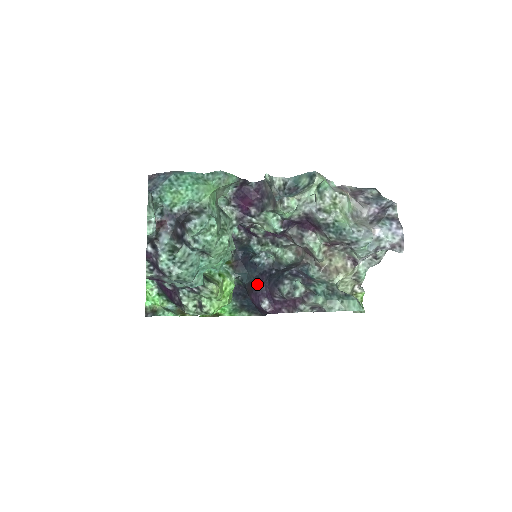
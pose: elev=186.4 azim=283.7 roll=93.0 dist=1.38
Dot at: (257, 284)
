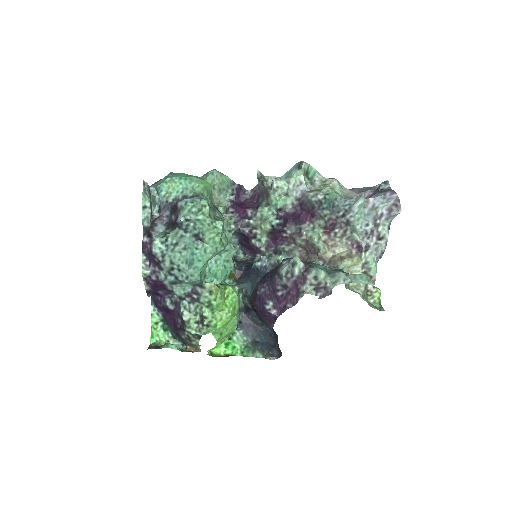
Dot at: (260, 287)
